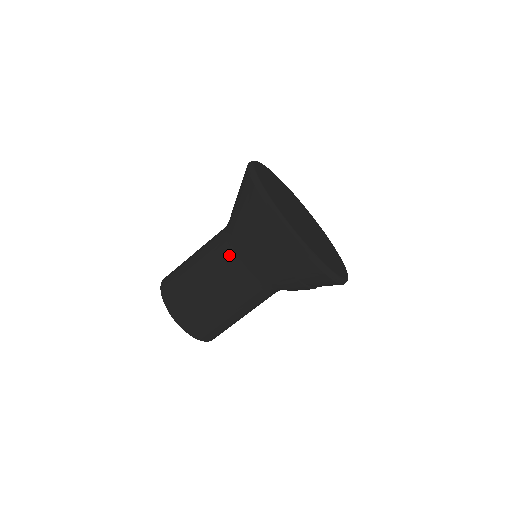
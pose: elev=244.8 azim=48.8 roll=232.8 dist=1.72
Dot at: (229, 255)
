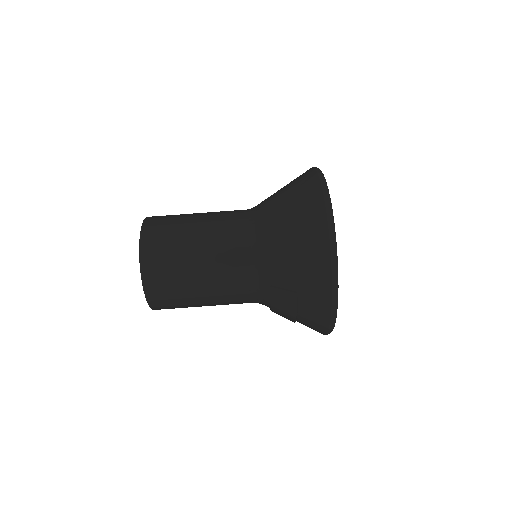
Dot at: (244, 231)
